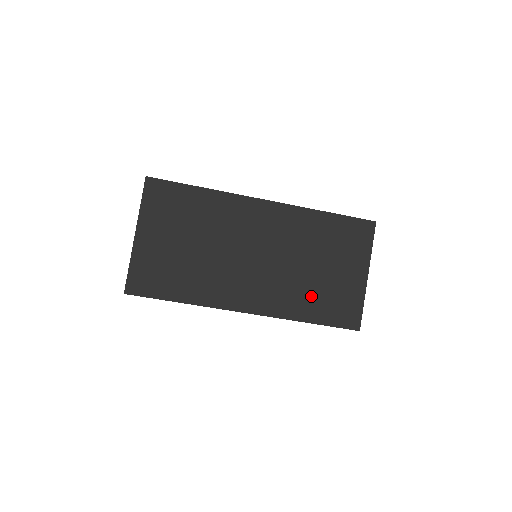
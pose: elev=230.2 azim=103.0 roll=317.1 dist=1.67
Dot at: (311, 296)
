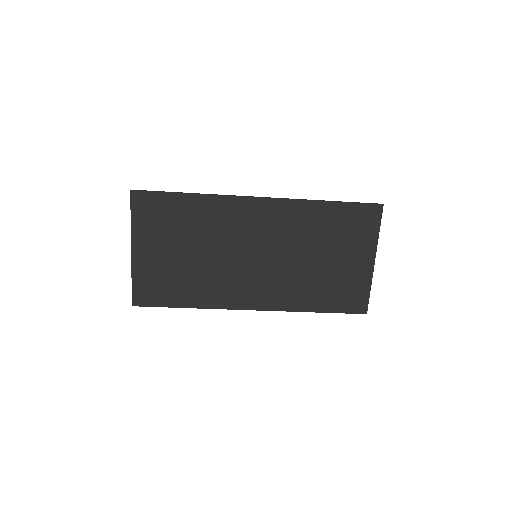
Dot at: (316, 287)
